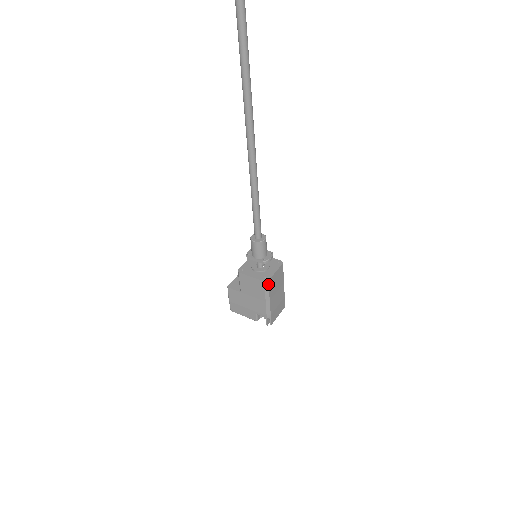
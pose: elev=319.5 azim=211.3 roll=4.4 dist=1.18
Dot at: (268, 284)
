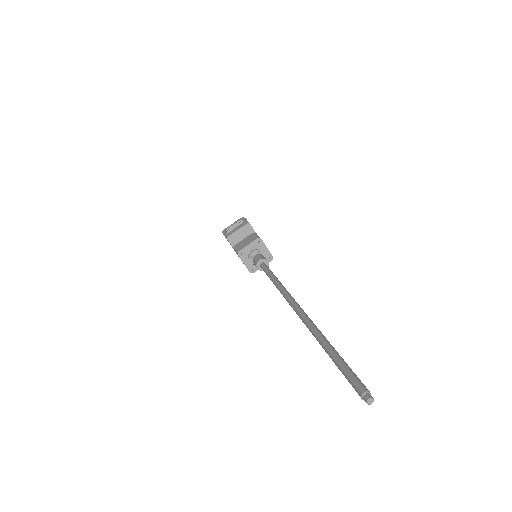
Dot at: (252, 272)
